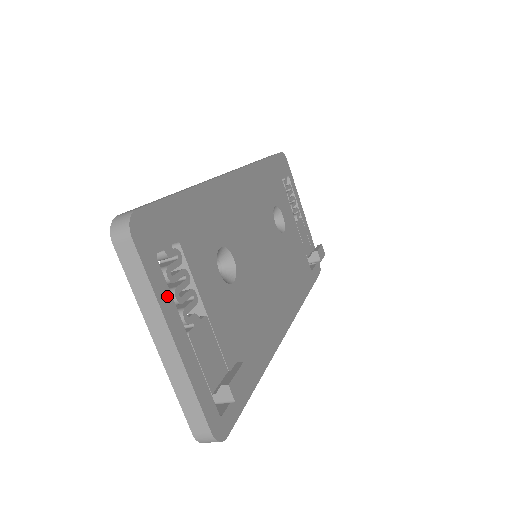
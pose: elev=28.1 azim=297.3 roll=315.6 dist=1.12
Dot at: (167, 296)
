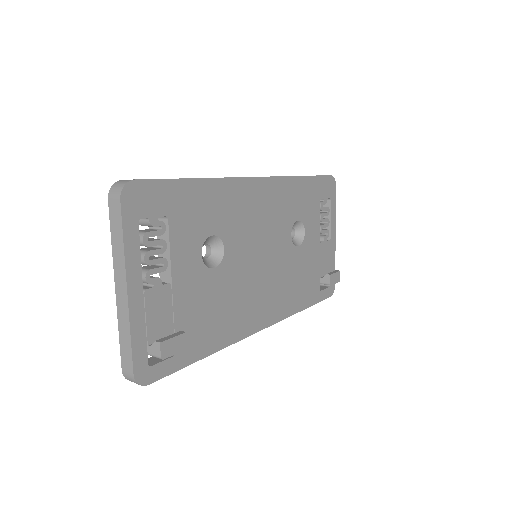
Dot at: (136, 254)
